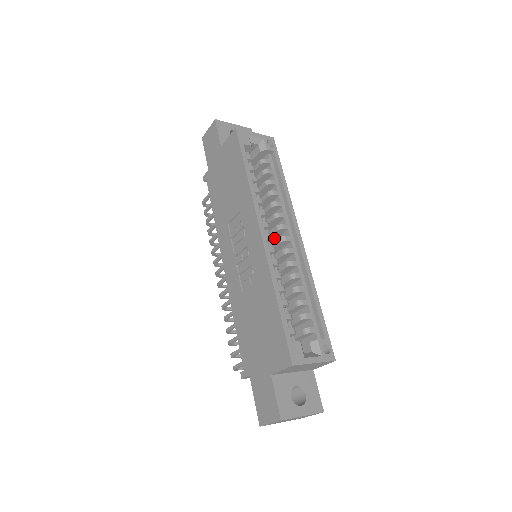
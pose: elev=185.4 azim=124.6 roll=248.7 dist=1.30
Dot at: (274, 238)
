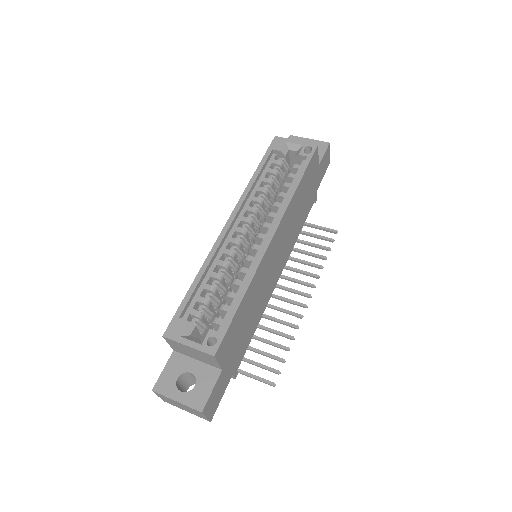
Dot at: occluded
